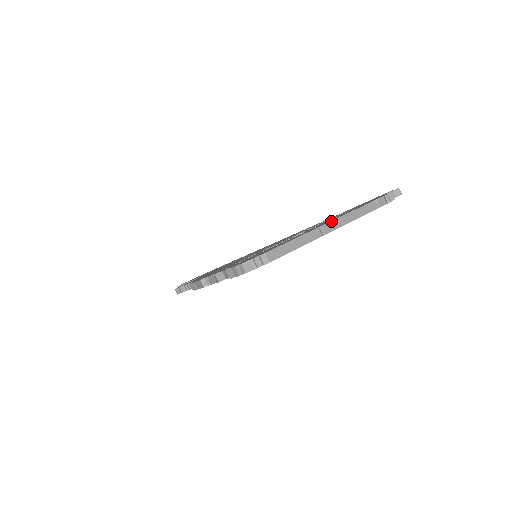
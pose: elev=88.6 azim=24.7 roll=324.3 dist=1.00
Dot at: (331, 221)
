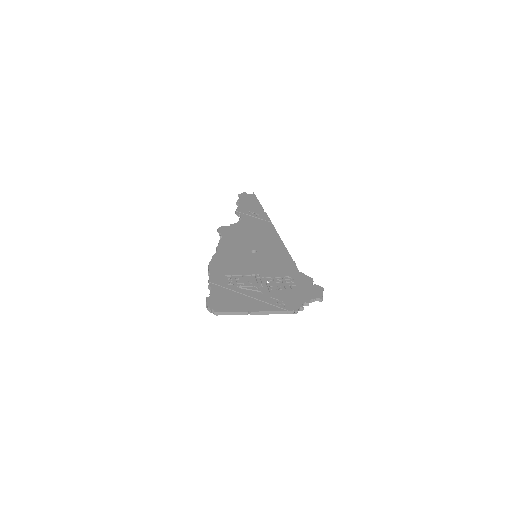
Dot at: (256, 311)
